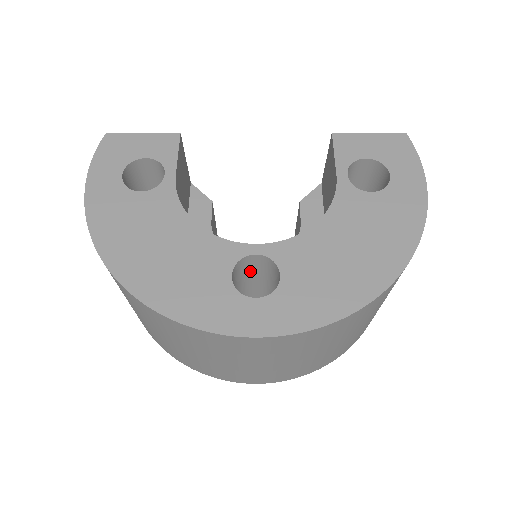
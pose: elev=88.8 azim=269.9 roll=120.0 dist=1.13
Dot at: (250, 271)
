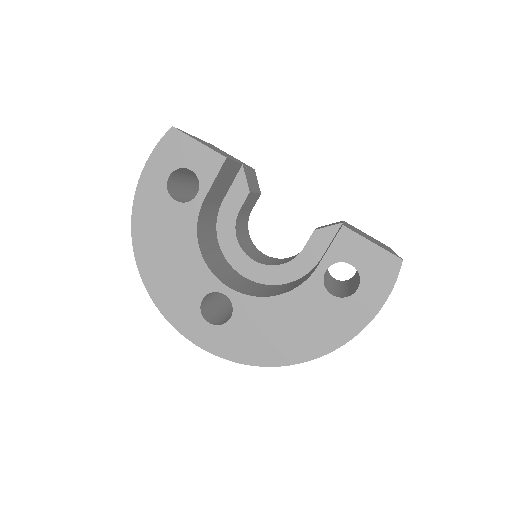
Dot at: occluded
